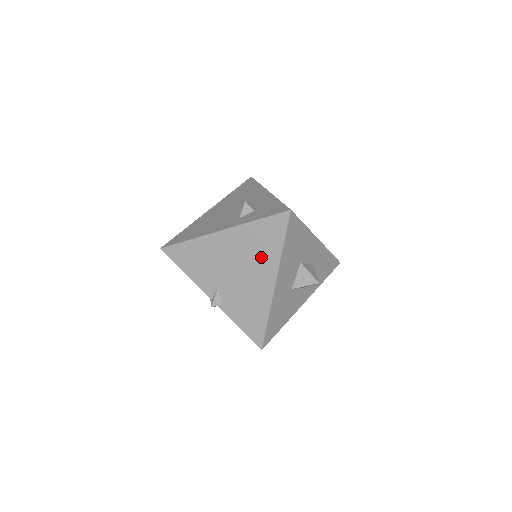
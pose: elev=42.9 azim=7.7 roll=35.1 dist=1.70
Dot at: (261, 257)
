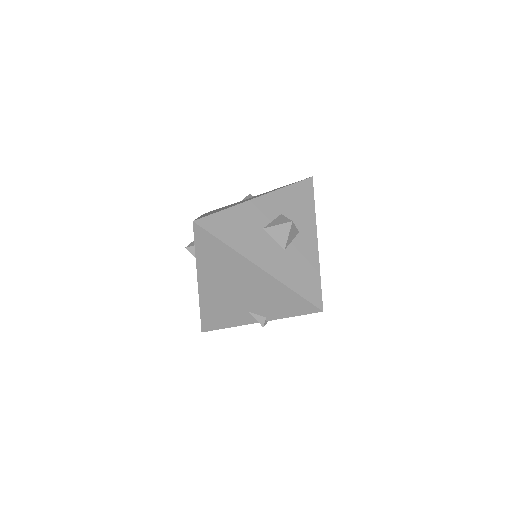
Dot at: (230, 266)
